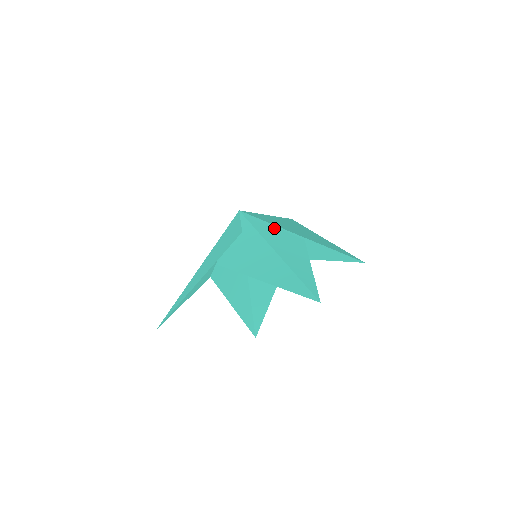
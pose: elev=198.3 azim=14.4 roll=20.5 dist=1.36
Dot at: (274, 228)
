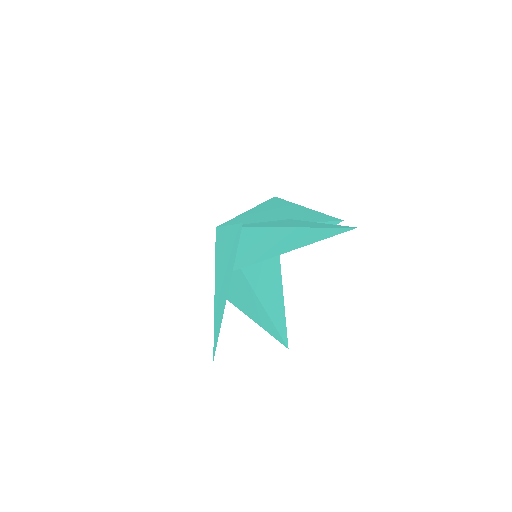
Dot at: (257, 223)
